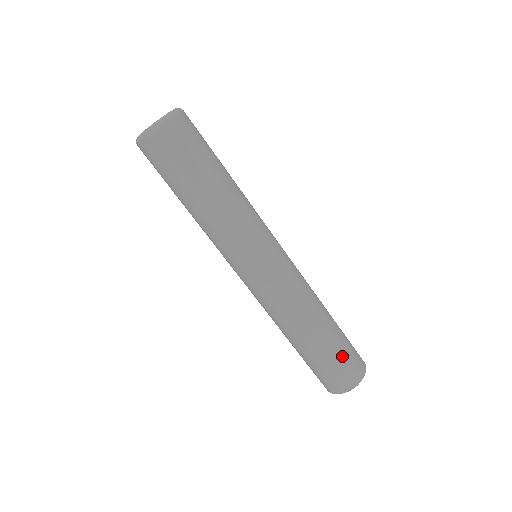
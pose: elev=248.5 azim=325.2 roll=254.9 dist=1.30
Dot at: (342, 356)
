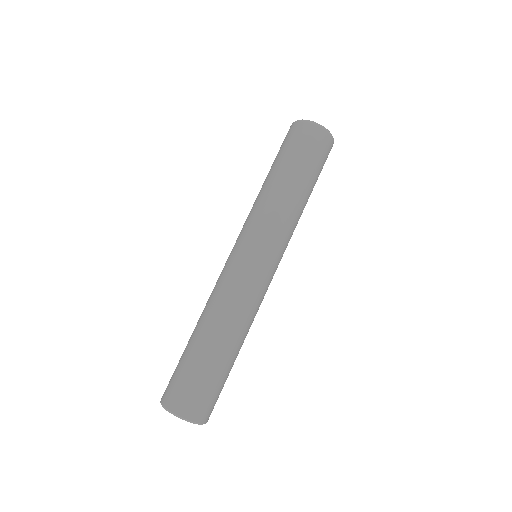
Dot at: (214, 385)
